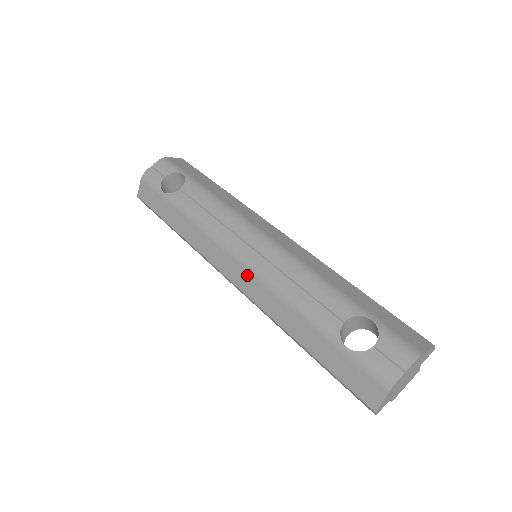
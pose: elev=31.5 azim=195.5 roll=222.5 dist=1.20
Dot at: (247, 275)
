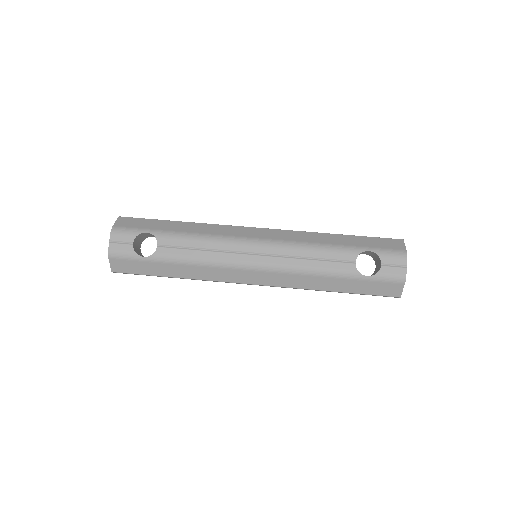
Dot at: (268, 275)
